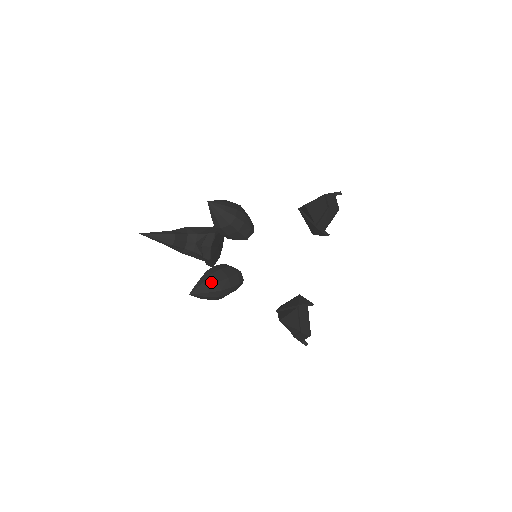
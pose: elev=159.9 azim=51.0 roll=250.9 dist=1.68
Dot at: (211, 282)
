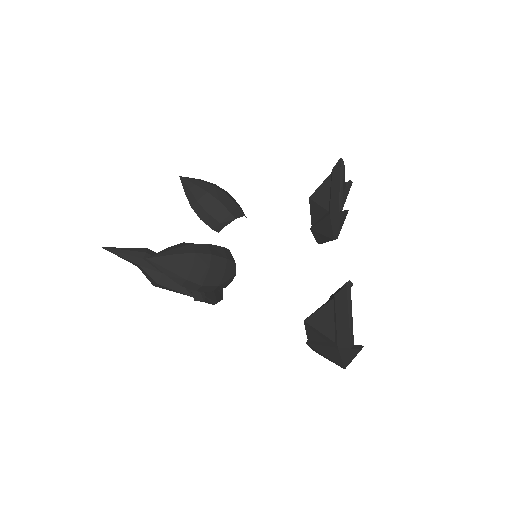
Dot at: (181, 245)
